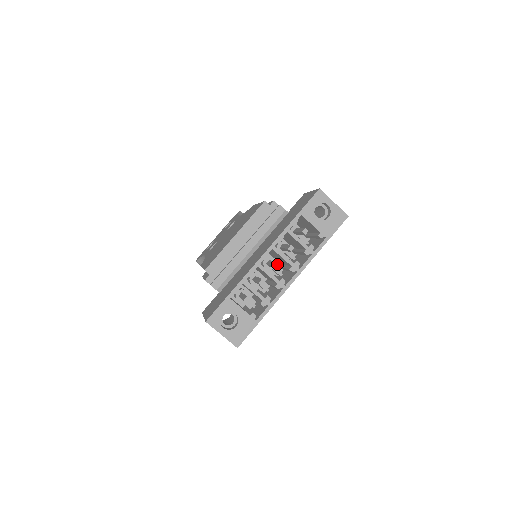
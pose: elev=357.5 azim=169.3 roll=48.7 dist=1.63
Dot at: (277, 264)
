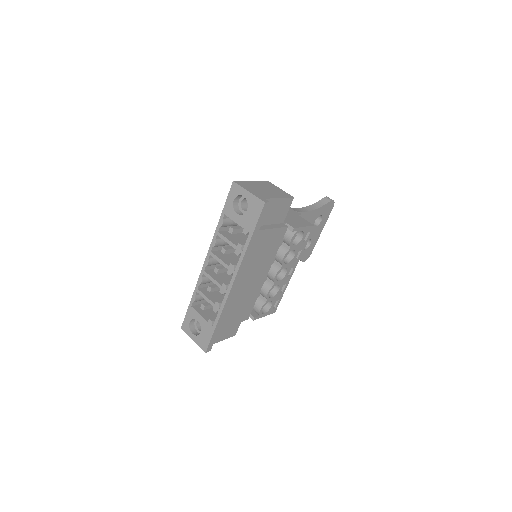
Dot at: (216, 269)
